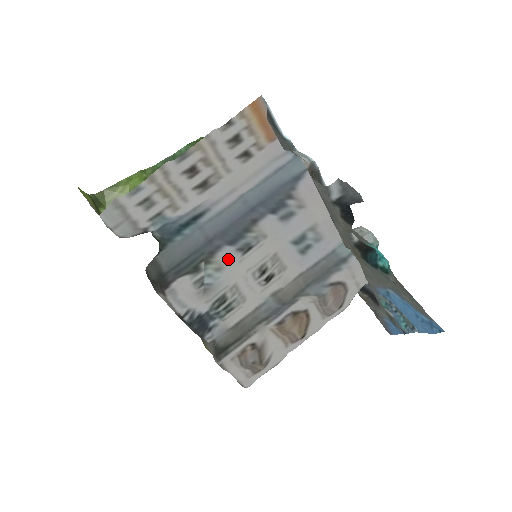
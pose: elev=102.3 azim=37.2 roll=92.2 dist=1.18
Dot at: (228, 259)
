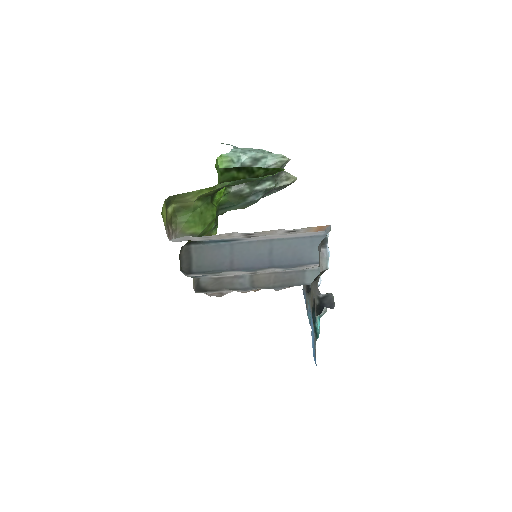
Dot at: (237, 271)
